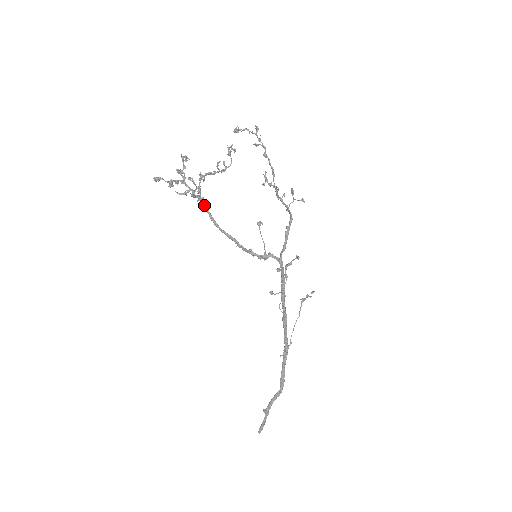
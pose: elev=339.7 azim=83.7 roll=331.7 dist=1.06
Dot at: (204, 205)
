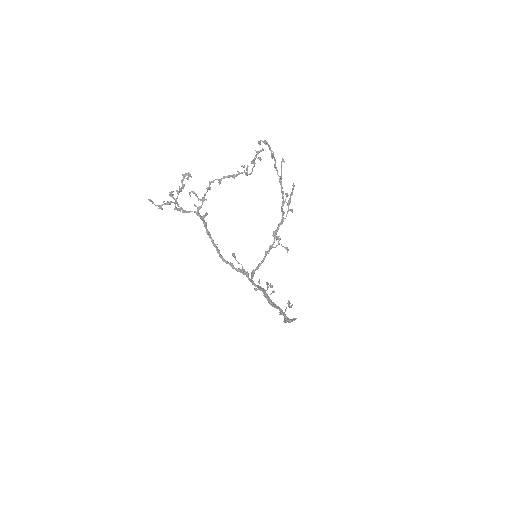
Dot at: (205, 213)
